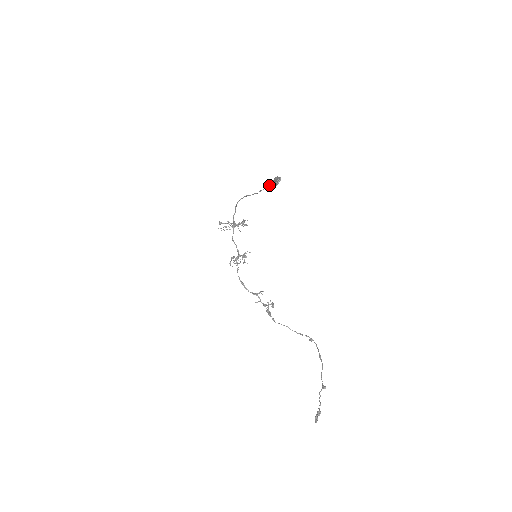
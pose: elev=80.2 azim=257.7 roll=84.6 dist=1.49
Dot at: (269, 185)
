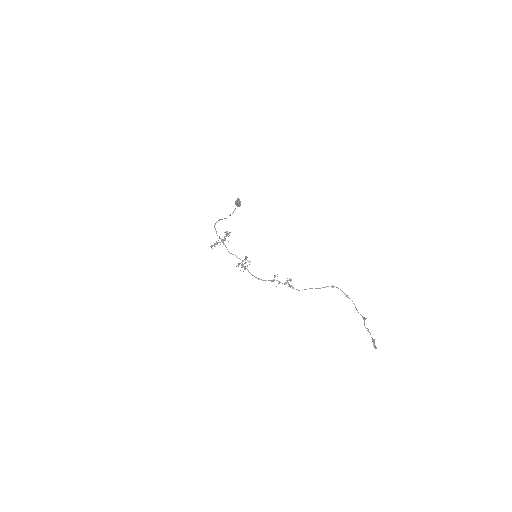
Dot at: occluded
